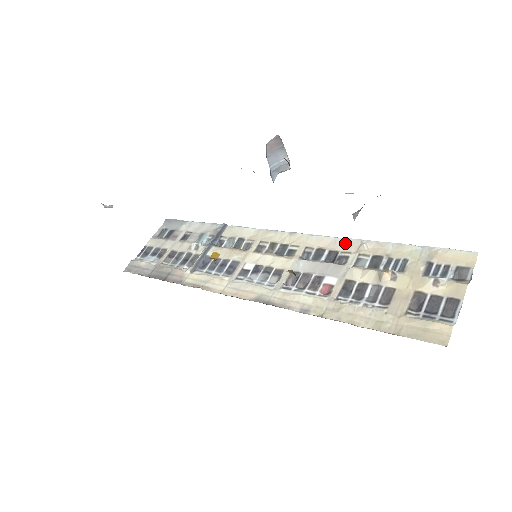
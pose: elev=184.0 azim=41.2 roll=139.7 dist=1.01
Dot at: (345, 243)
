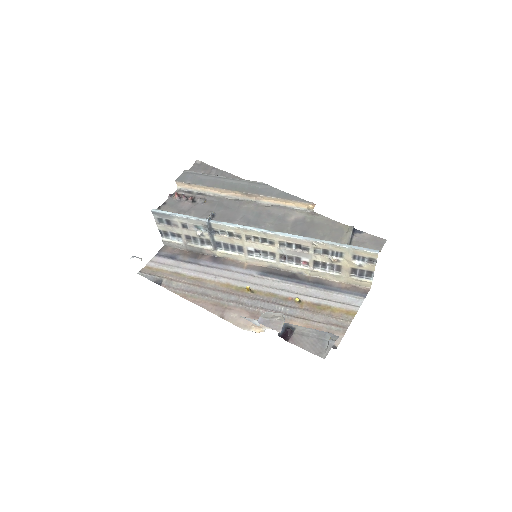
Dot at: (303, 242)
